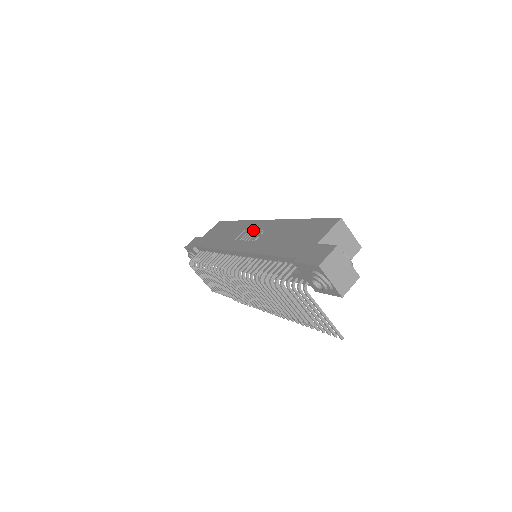
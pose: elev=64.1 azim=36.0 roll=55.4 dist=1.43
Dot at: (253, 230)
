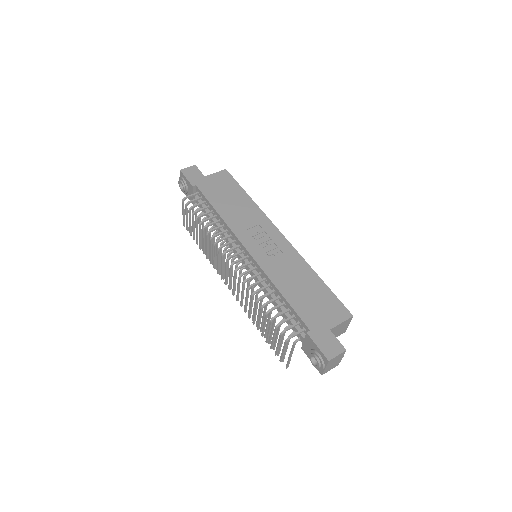
Dot at: (268, 235)
